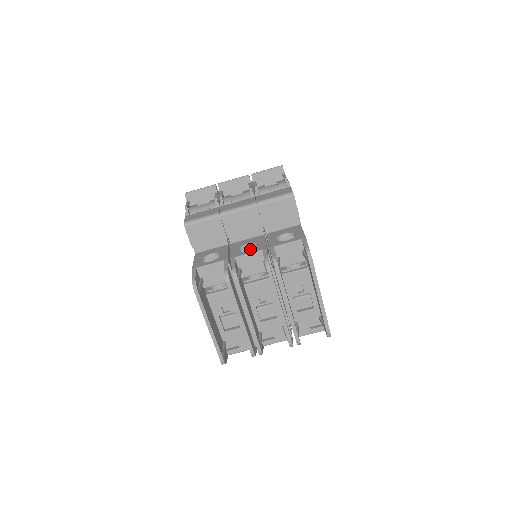
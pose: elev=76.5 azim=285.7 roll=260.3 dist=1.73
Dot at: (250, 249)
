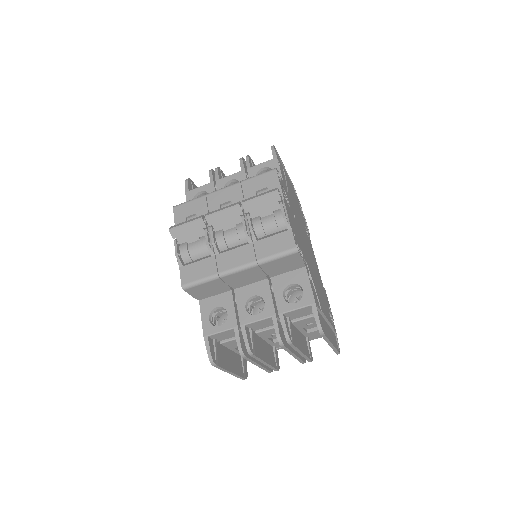
Dot at: (256, 298)
